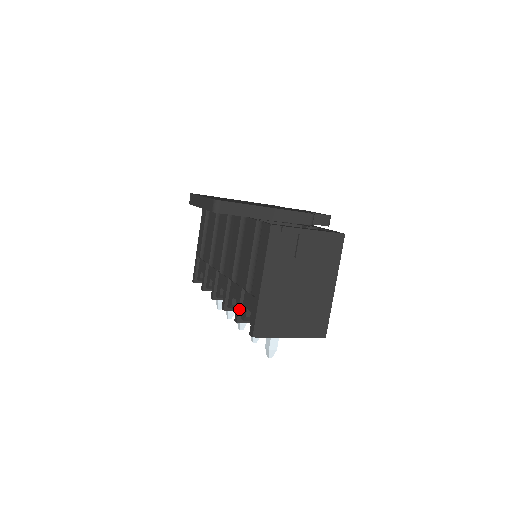
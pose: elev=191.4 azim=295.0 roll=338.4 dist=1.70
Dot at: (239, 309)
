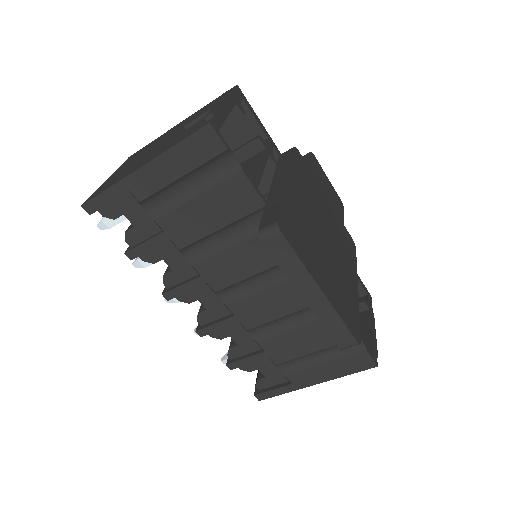
Dot at: (245, 365)
